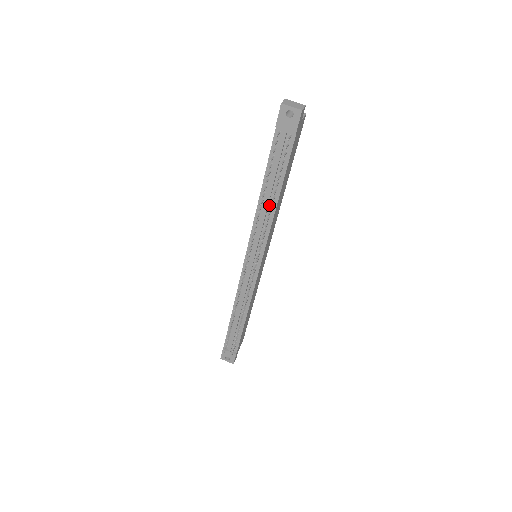
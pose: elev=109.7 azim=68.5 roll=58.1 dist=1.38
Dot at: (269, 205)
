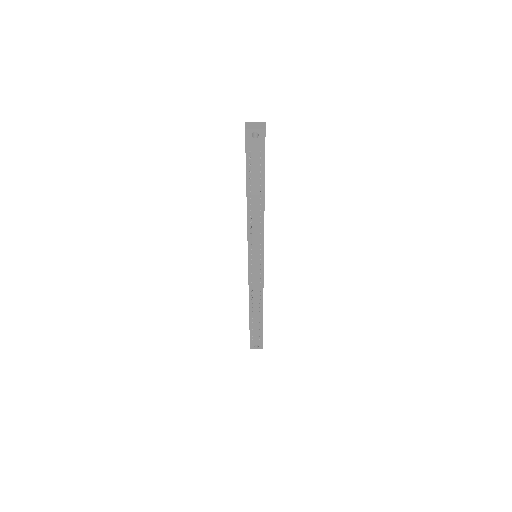
Dot at: (257, 213)
